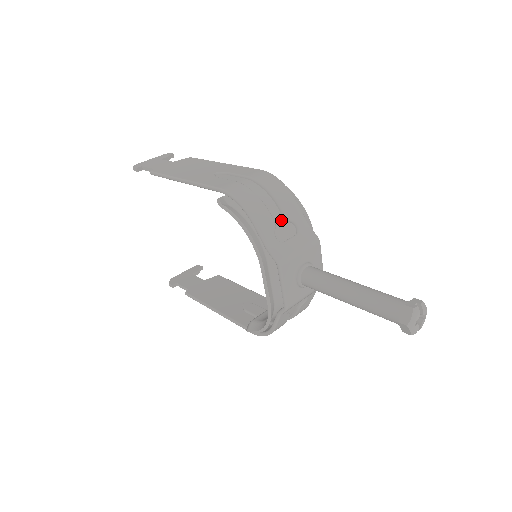
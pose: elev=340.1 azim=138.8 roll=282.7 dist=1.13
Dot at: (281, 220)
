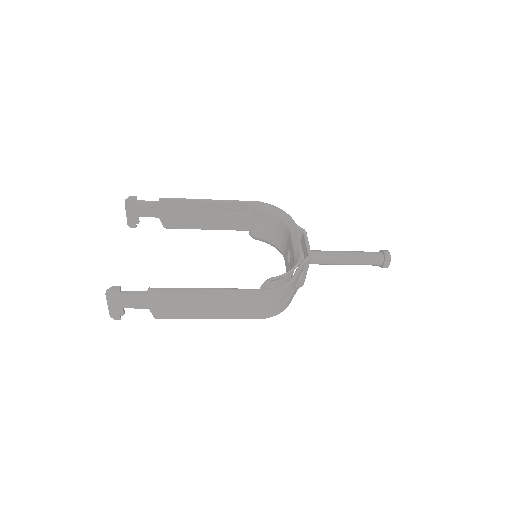
Dot at: occluded
